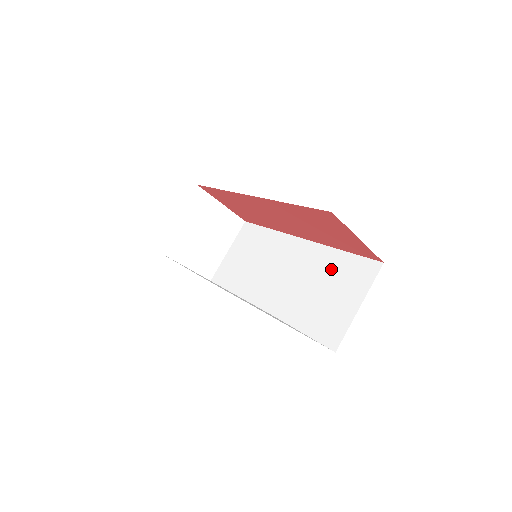
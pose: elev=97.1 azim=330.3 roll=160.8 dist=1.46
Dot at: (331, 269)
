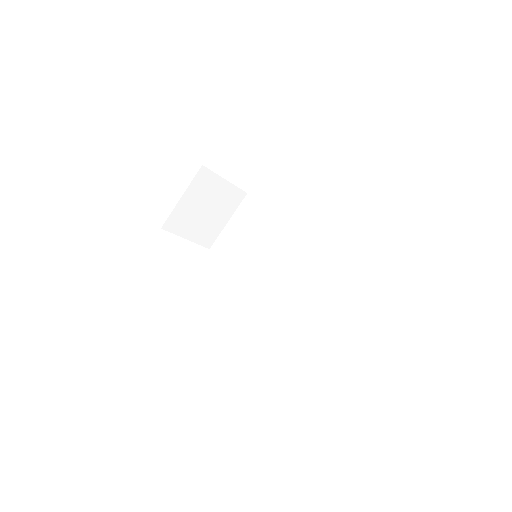
Dot at: (324, 278)
